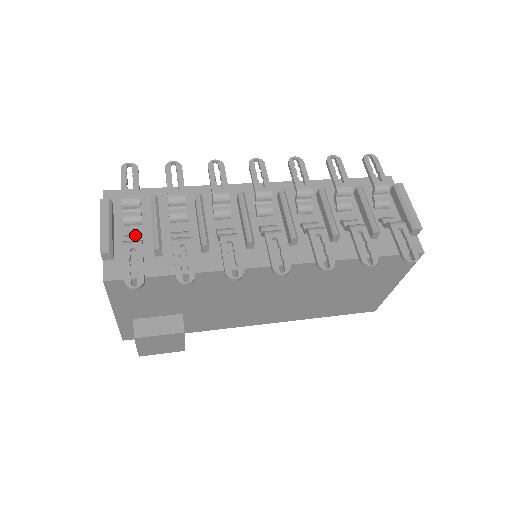
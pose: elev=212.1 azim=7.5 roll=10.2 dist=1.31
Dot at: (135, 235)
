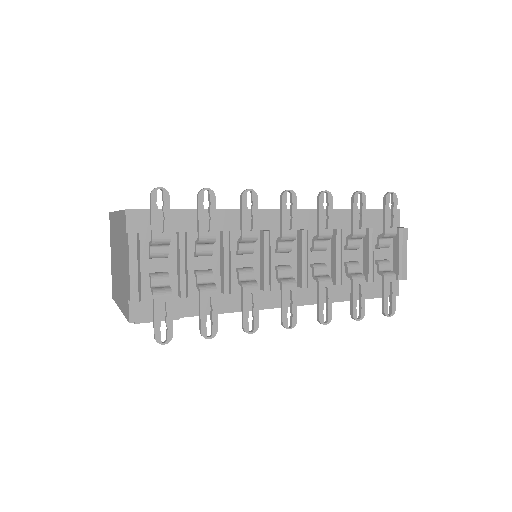
Dot at: (162, 276)
